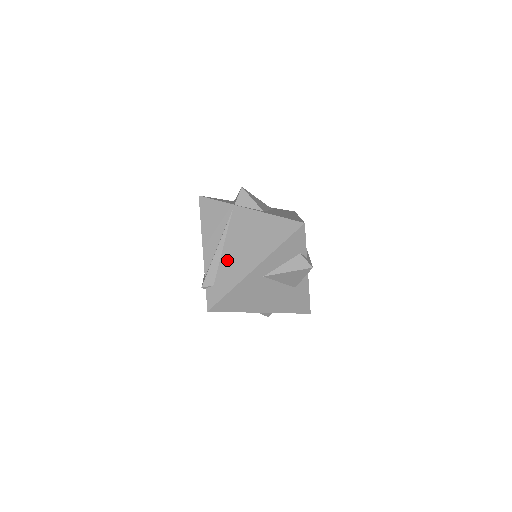
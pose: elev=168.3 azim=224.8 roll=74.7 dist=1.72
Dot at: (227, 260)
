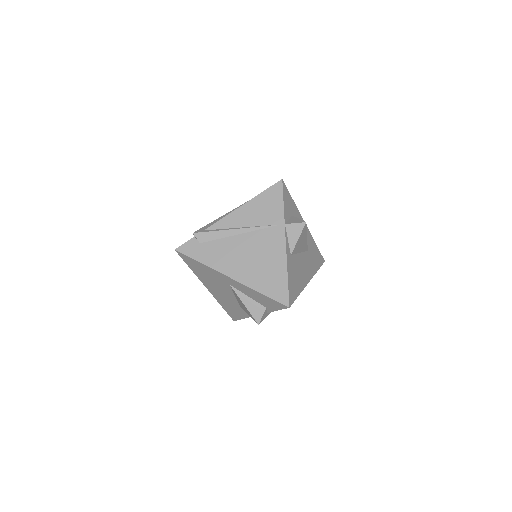
Dot at: (228, 245)
